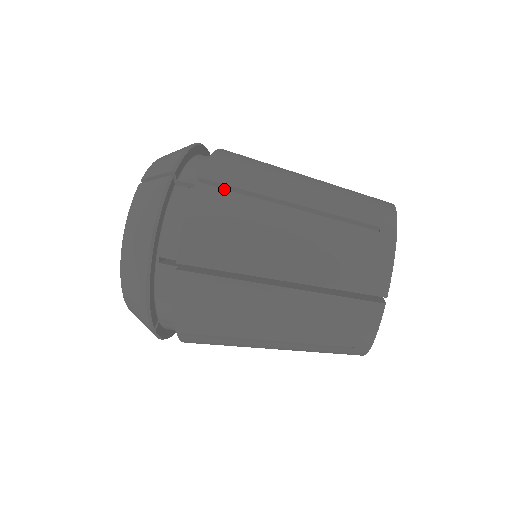
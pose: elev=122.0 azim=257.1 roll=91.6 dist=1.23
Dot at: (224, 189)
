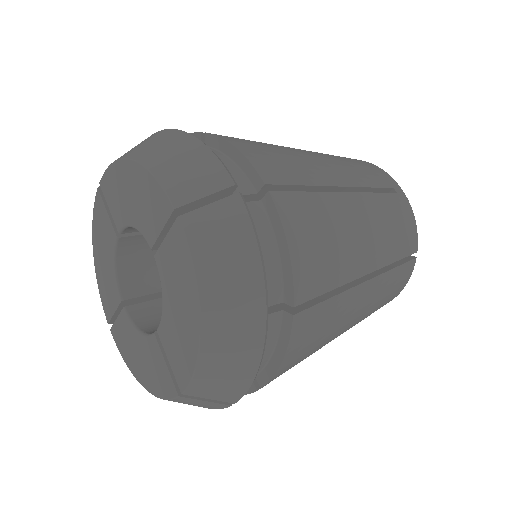
Dot at: (294, 191)
